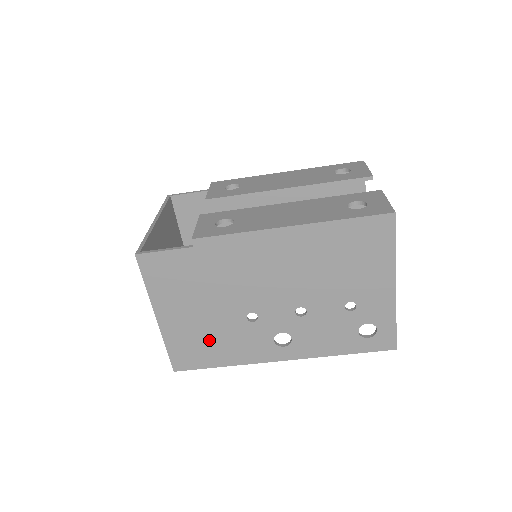
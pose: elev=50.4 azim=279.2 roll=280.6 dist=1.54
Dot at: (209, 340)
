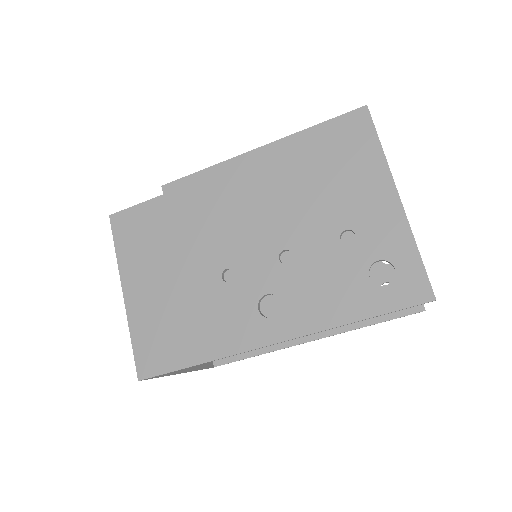
Dot at: (180, 320)
